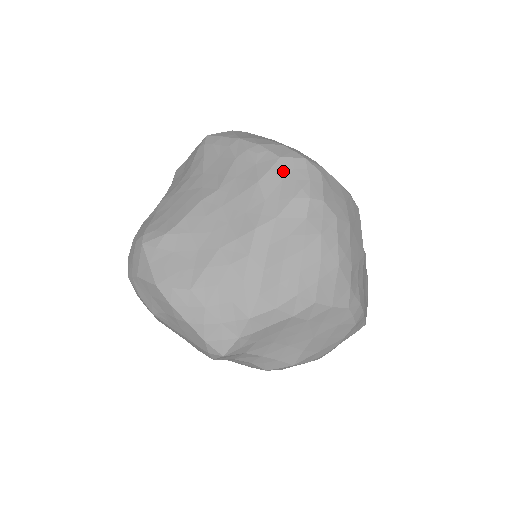
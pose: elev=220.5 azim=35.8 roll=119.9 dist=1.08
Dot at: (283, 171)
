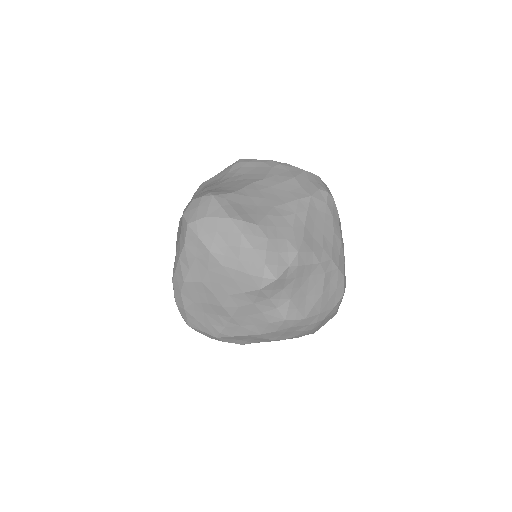
Dot at: (308, 177)
